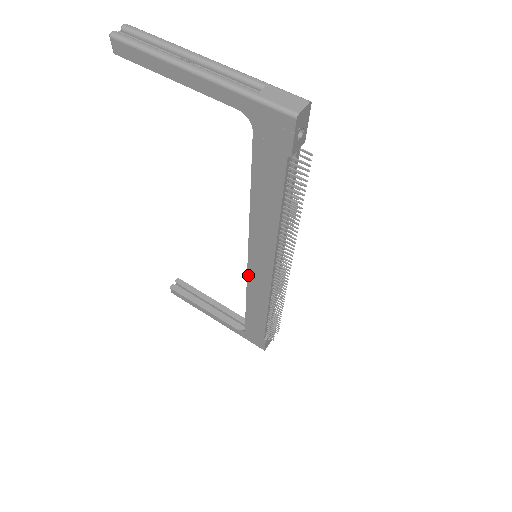
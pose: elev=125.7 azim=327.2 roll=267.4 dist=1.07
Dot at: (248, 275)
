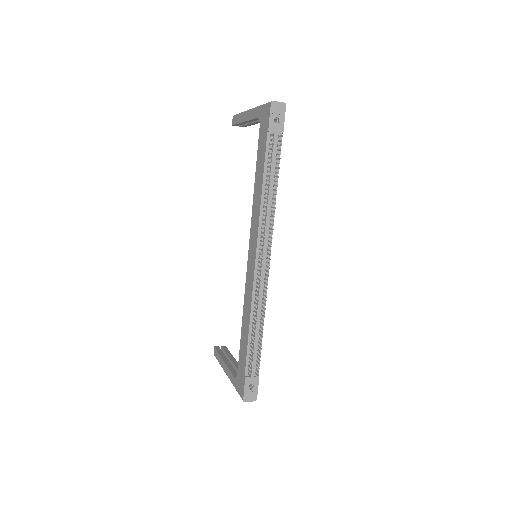
Dot at: (247, 274)
